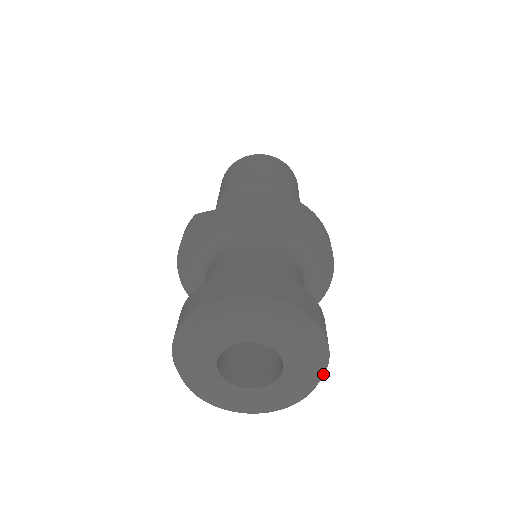
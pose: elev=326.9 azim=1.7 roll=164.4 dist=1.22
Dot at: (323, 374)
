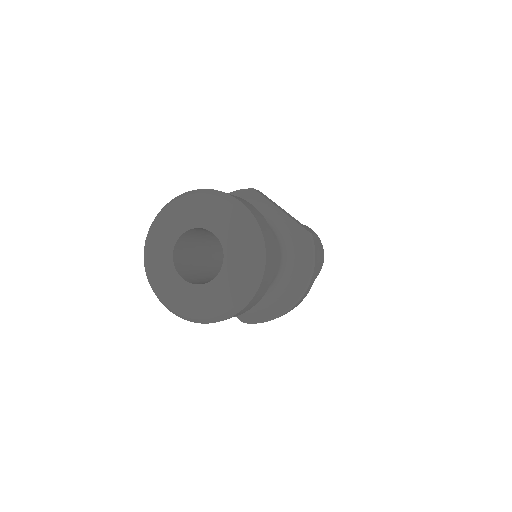
Dot at: (225, 316)
